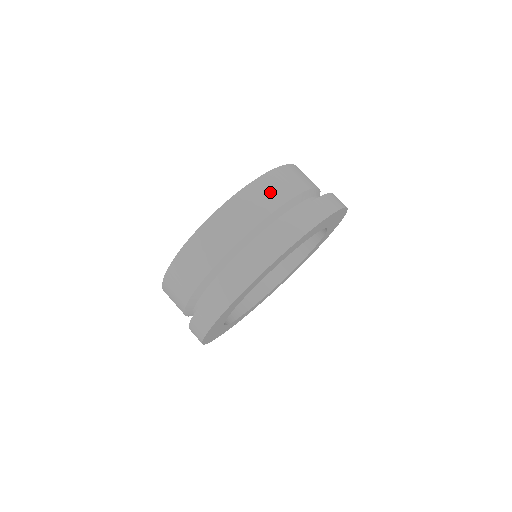
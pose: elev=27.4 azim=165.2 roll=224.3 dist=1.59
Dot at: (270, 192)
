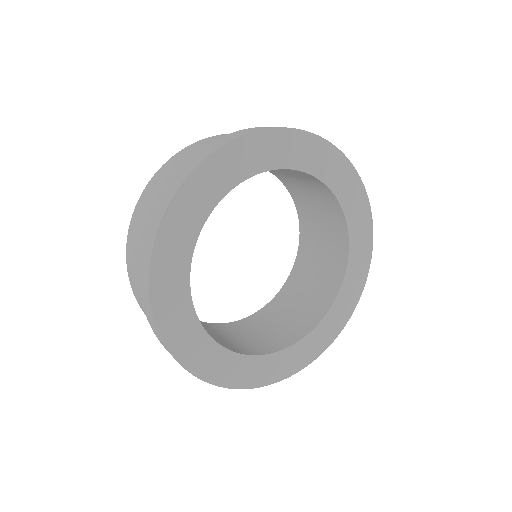
Dot at: (167, 172)
